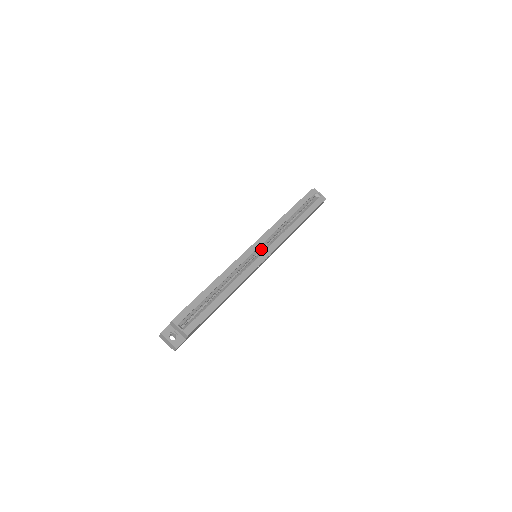
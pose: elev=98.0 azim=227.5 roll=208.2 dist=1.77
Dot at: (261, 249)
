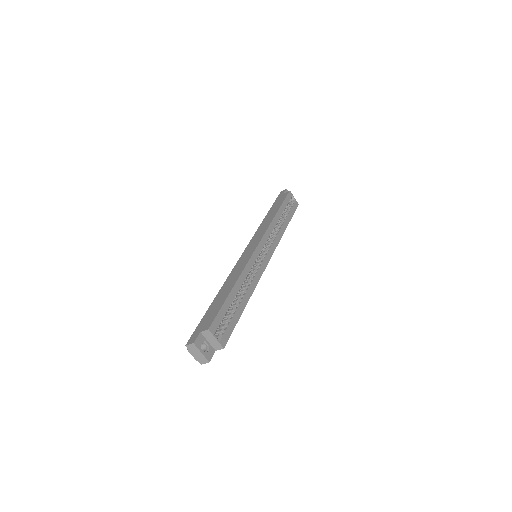
Dot at: occluded
